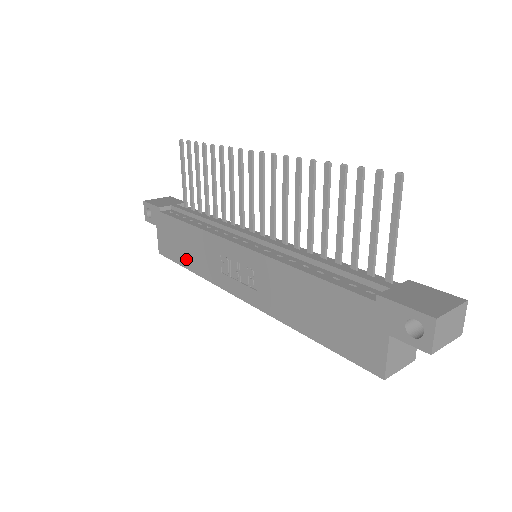
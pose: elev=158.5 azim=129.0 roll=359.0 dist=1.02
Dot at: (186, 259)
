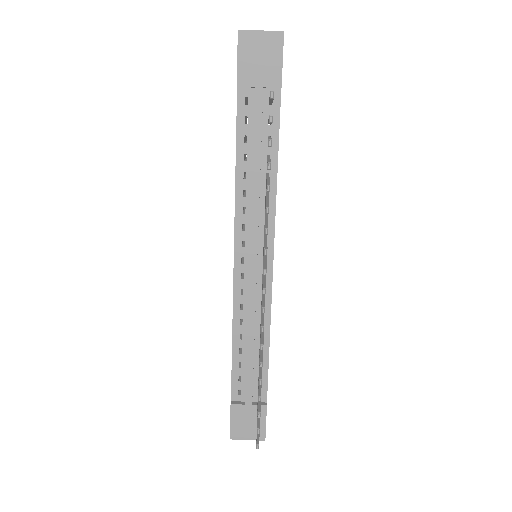
Dot at: occluded
